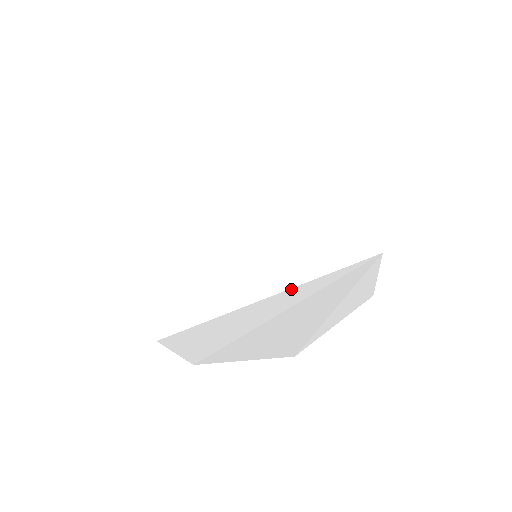
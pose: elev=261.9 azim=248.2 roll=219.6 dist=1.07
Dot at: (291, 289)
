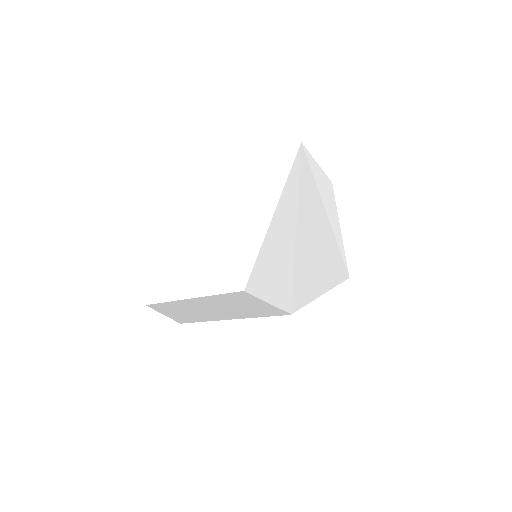
Dot at: (282, 194)
